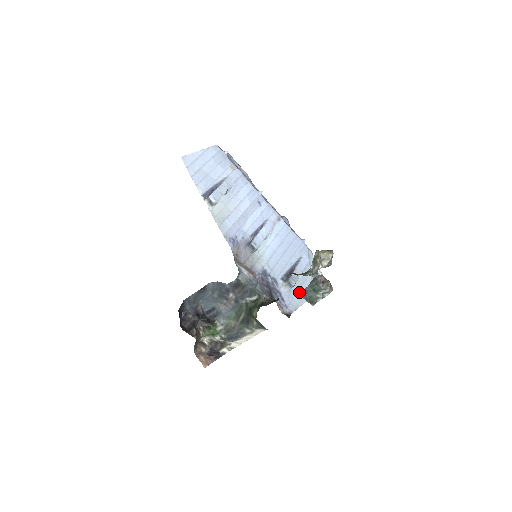
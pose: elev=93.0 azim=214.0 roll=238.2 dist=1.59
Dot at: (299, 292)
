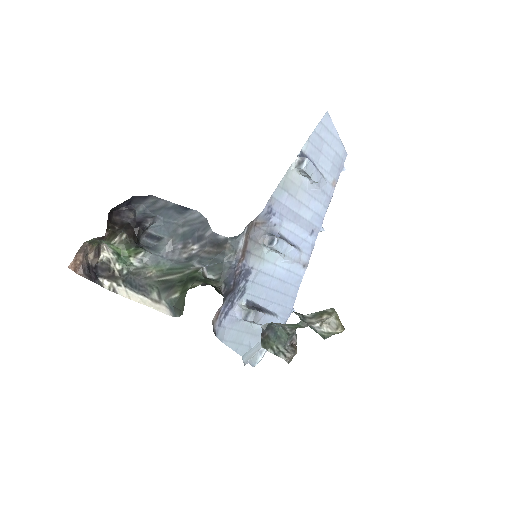
Dot at: (240, 334)
